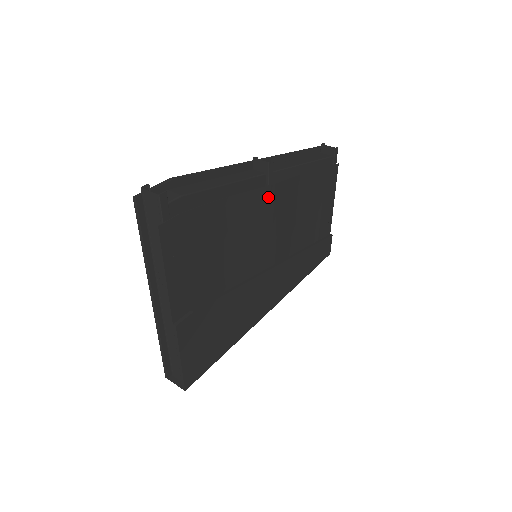
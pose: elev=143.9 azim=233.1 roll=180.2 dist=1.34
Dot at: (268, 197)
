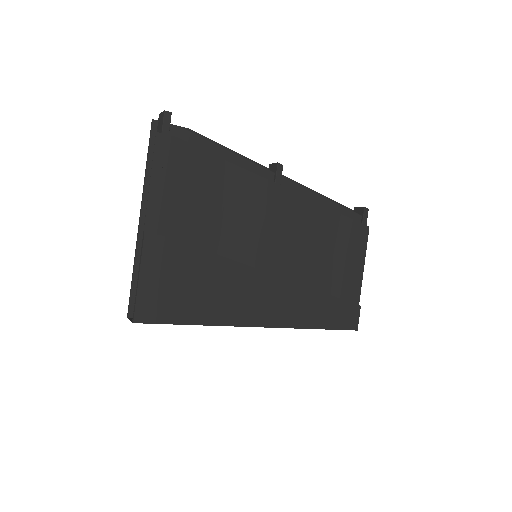
Dot at: (273, 194)
